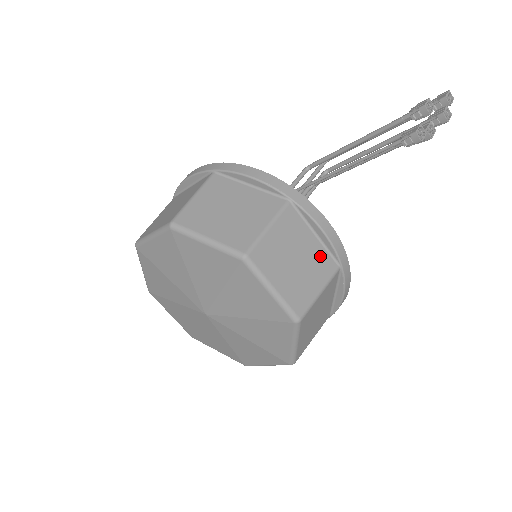
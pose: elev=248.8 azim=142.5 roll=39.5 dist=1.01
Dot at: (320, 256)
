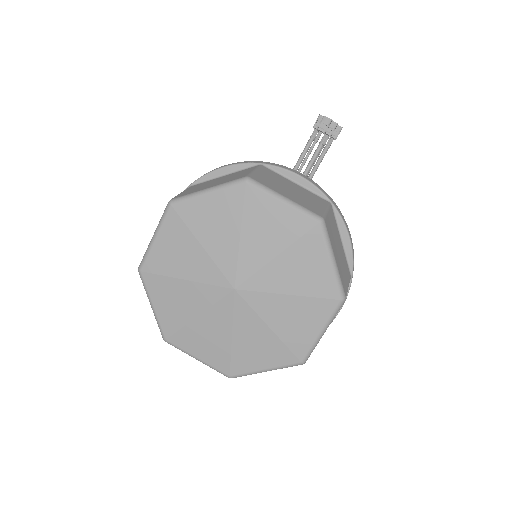
Dot at: (309, 194)
